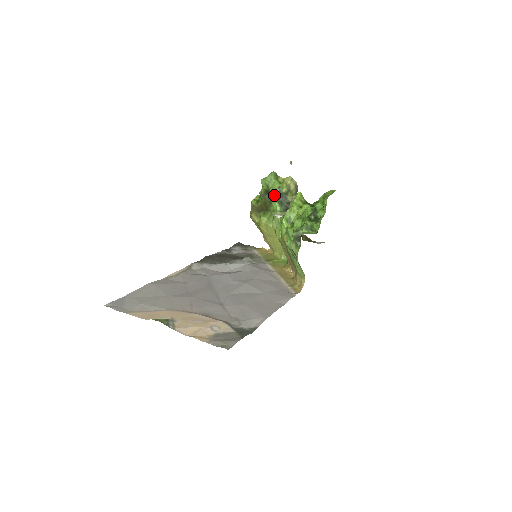
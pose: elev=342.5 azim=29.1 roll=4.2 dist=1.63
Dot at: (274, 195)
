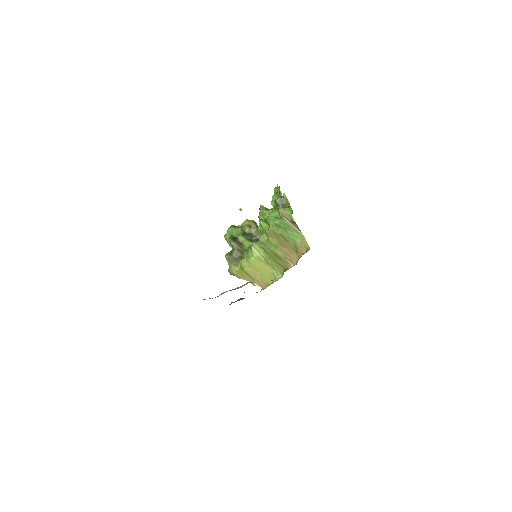
Dot at: (241, 236)
